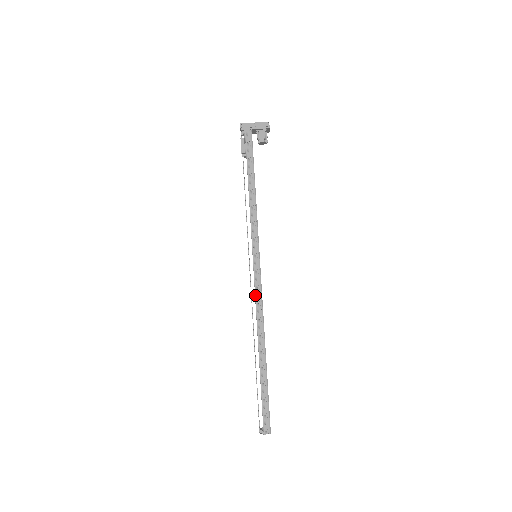
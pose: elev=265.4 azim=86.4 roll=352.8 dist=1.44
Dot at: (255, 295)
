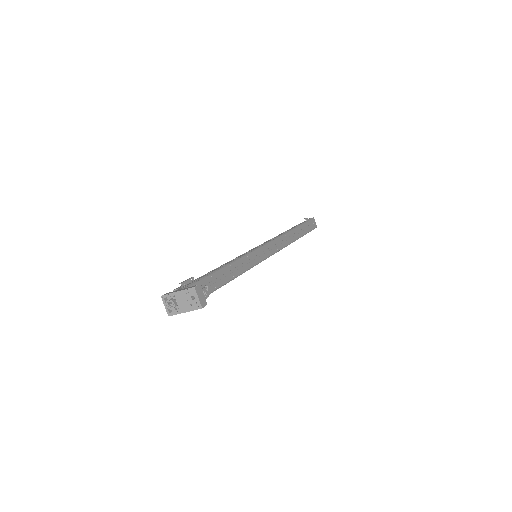
Dot at: occluded
